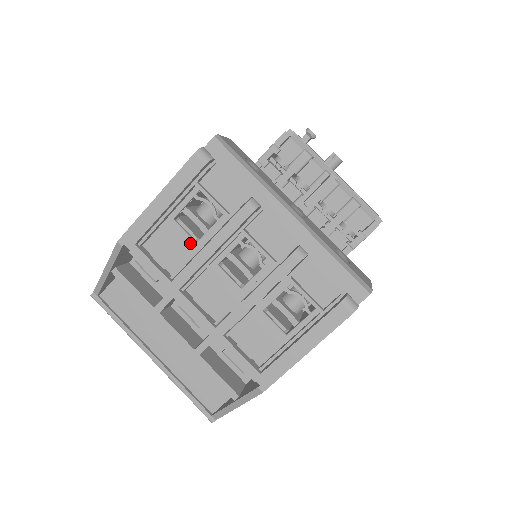
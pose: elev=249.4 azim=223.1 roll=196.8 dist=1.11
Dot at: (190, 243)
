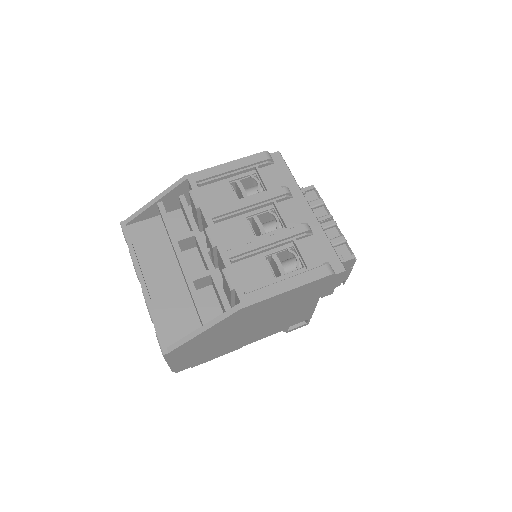
Dot at: (233, 198)
